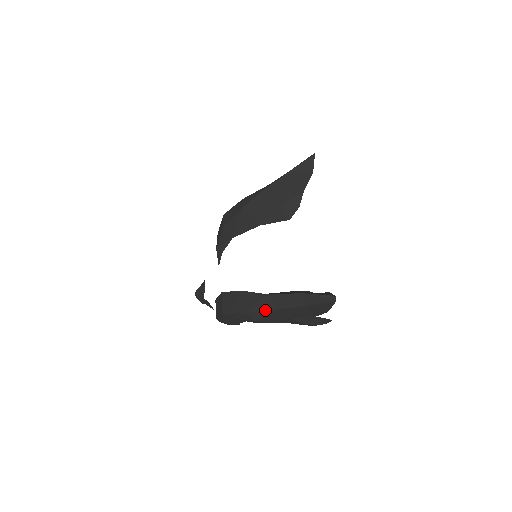
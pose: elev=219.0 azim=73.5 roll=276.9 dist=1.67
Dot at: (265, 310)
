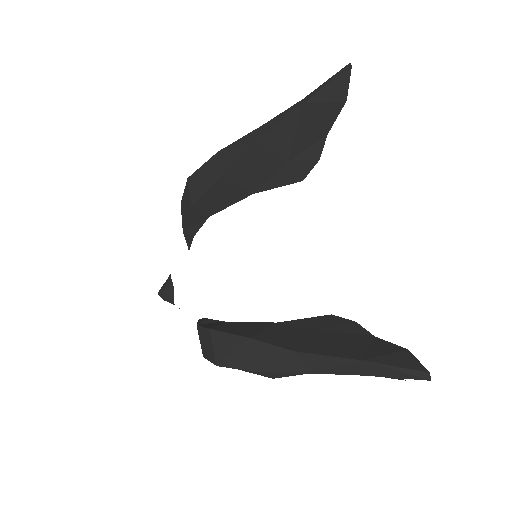
Dot at: (292, 372)
